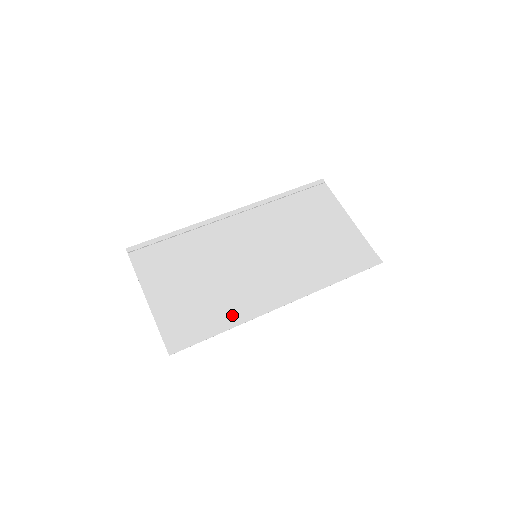
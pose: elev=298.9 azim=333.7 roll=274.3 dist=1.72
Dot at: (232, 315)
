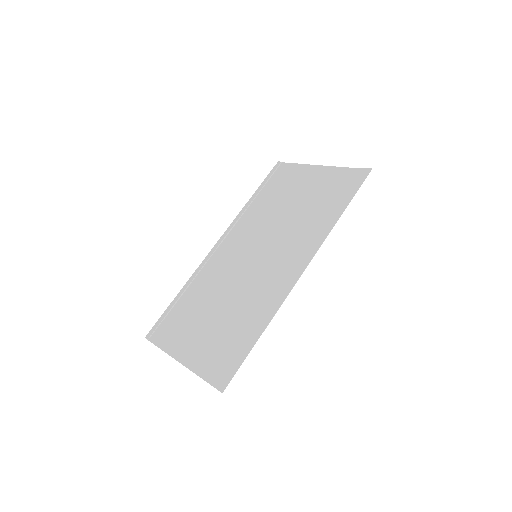
Dot at: (261, 315)
